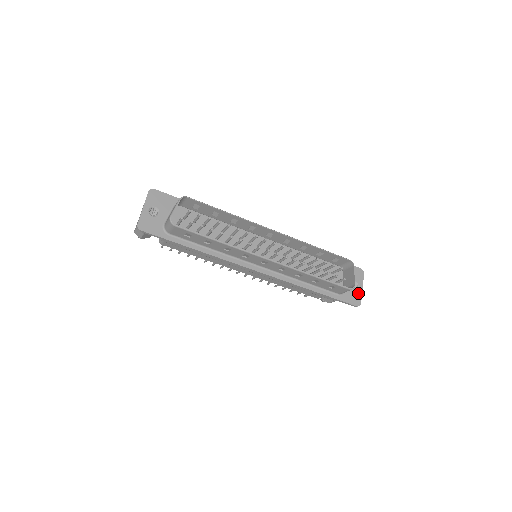
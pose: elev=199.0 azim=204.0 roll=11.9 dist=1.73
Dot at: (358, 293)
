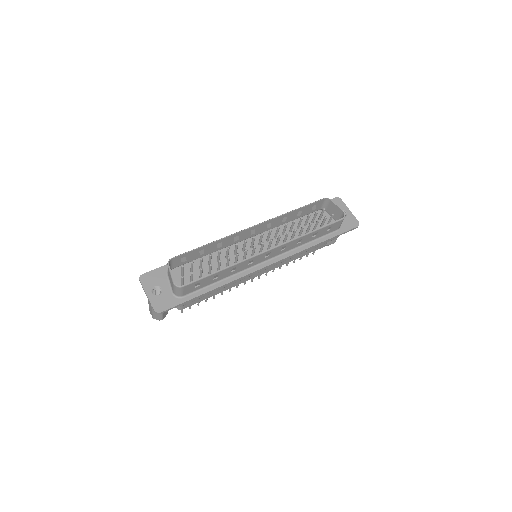
Dot at: (350, 216)
